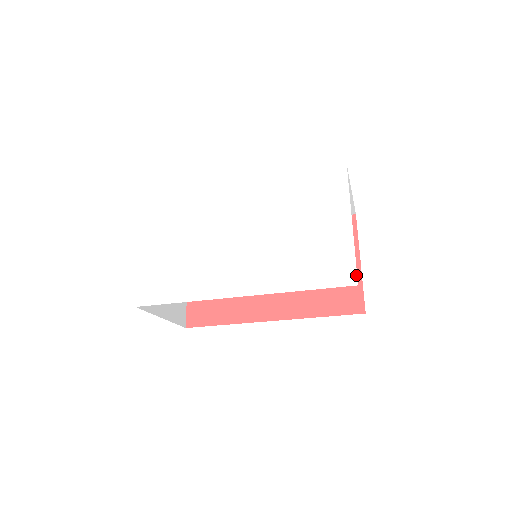
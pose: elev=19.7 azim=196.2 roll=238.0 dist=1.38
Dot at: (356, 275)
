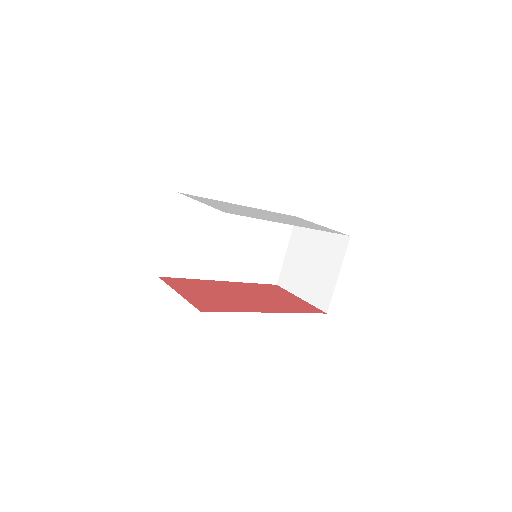
Dot at: (345, 234)
